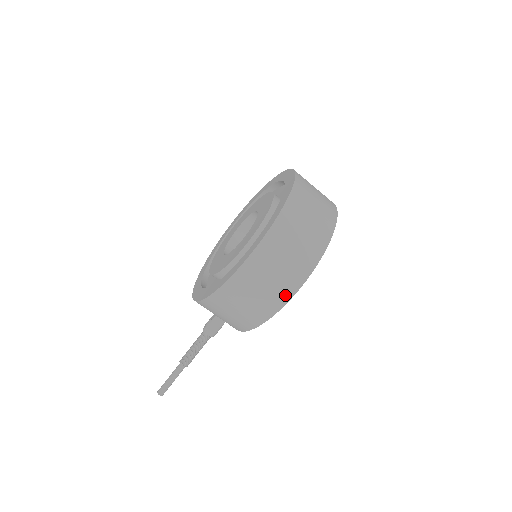
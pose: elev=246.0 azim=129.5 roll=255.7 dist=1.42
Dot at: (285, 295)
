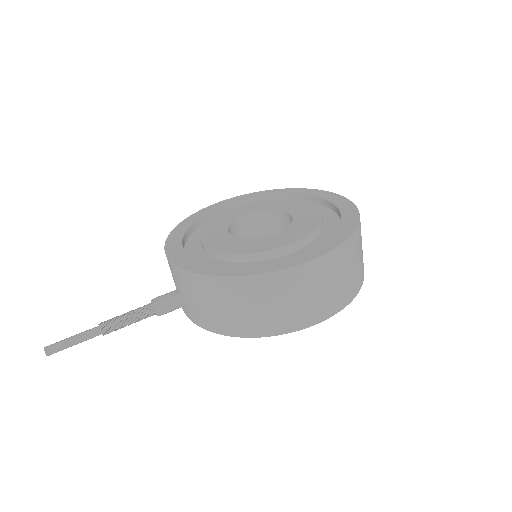
Dot at: (302, 322)
